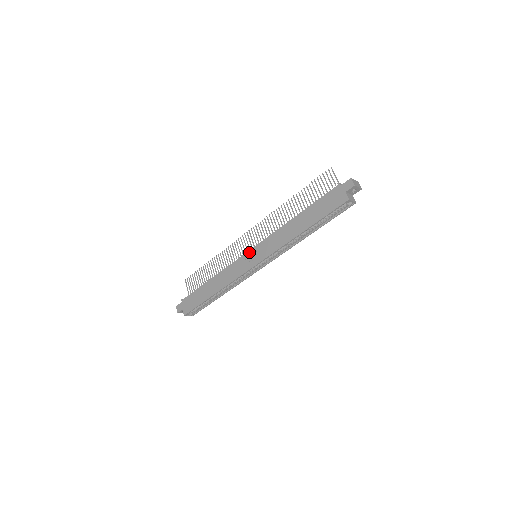
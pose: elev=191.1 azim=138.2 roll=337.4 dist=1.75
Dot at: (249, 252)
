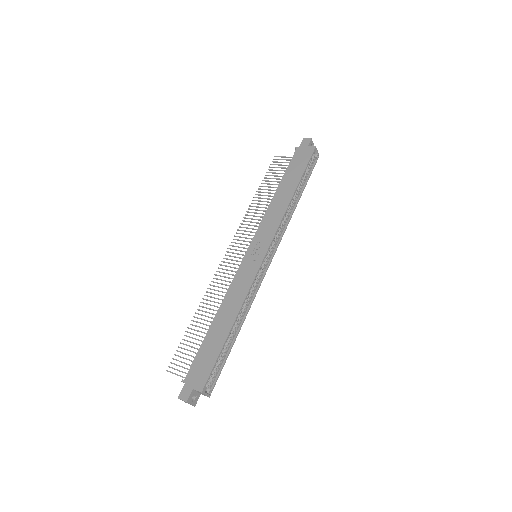
Dot at: (248, 252)
